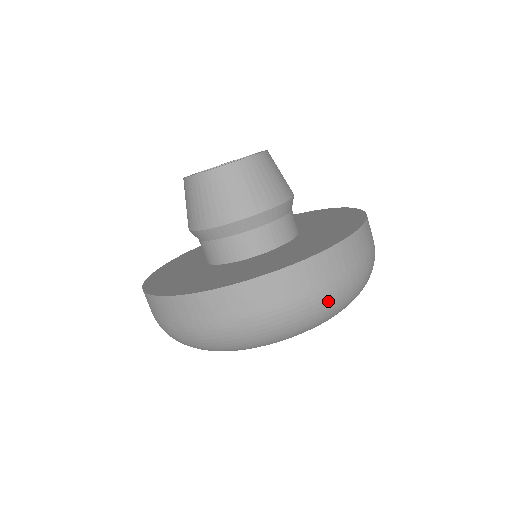
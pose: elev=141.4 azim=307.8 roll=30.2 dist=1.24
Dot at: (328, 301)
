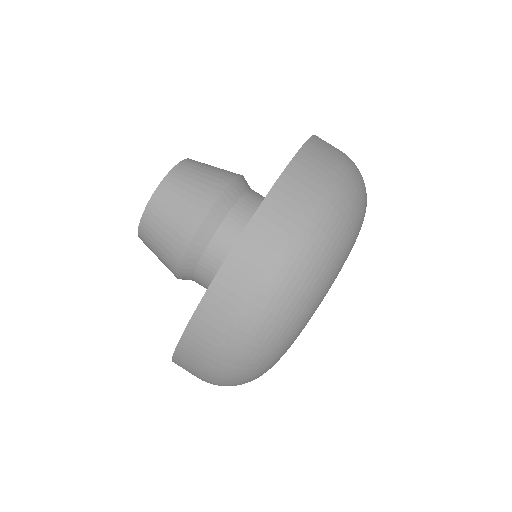
Dot at: (306, 250)
